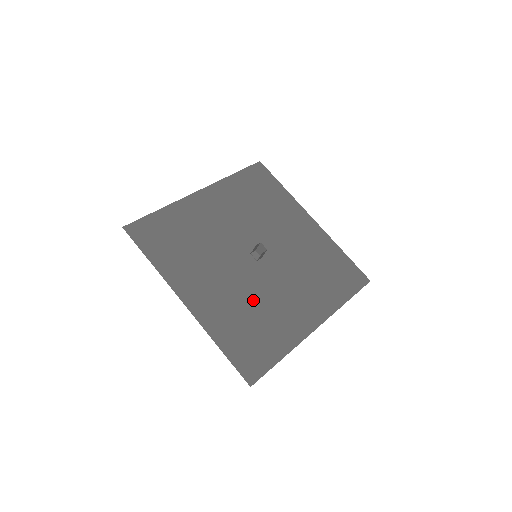
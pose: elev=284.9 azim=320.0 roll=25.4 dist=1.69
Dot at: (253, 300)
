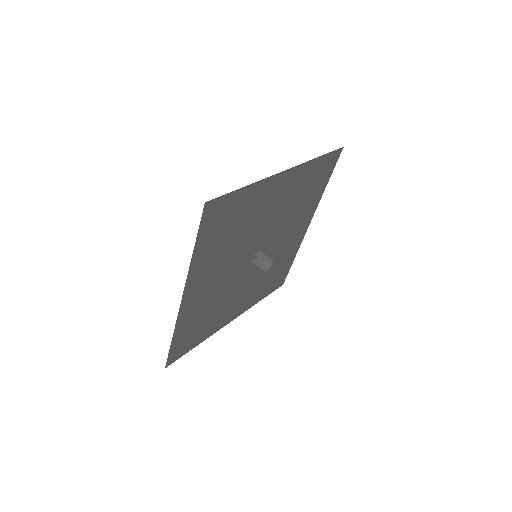
Dot at: (222, 298)
